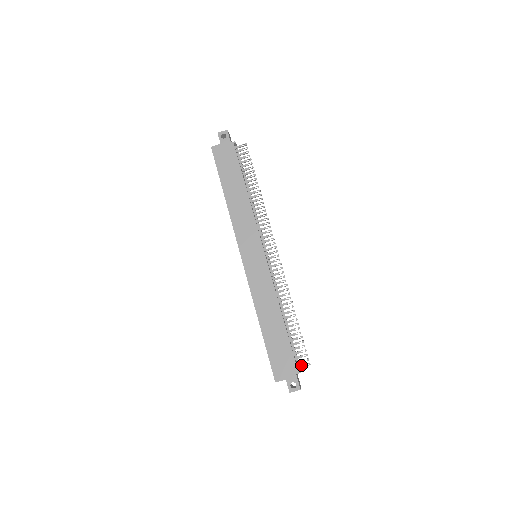
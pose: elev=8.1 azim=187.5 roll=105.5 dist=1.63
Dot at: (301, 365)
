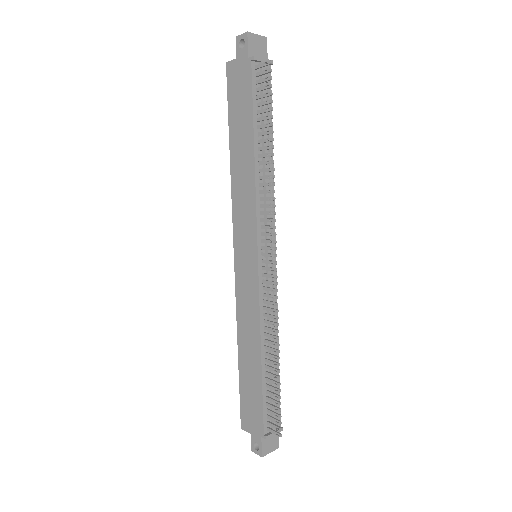
Dot at: (271, 429)
